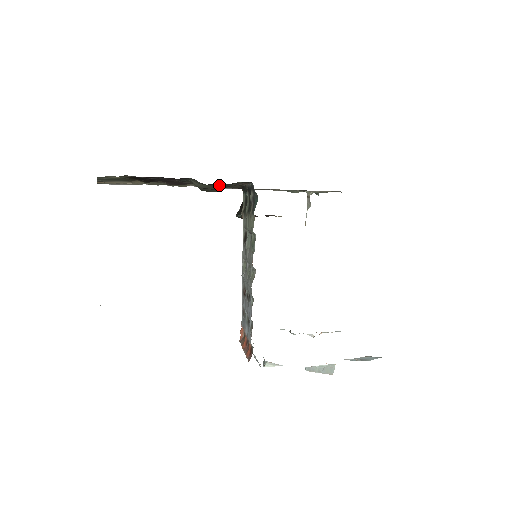
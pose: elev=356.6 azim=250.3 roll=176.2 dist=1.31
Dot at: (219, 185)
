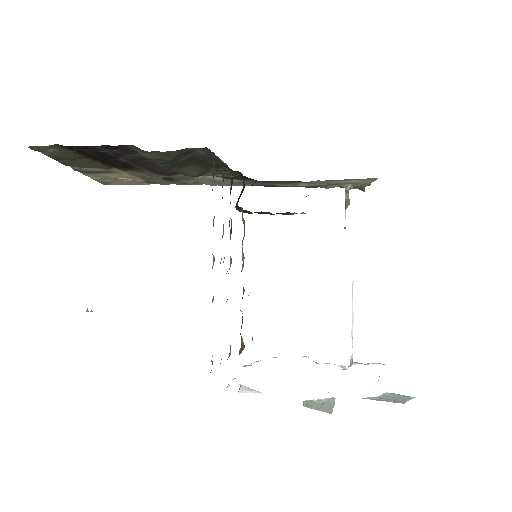
Dot at: (166, 152)
